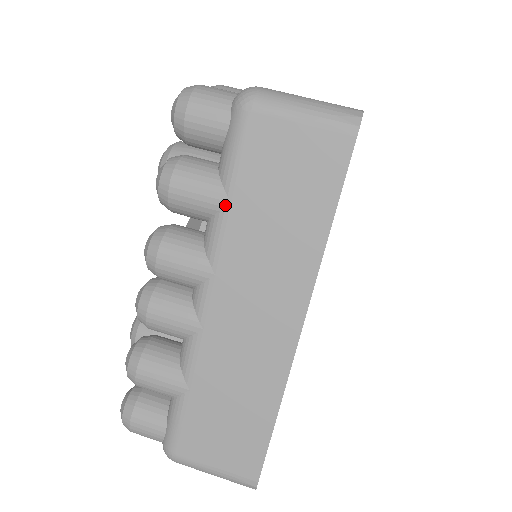
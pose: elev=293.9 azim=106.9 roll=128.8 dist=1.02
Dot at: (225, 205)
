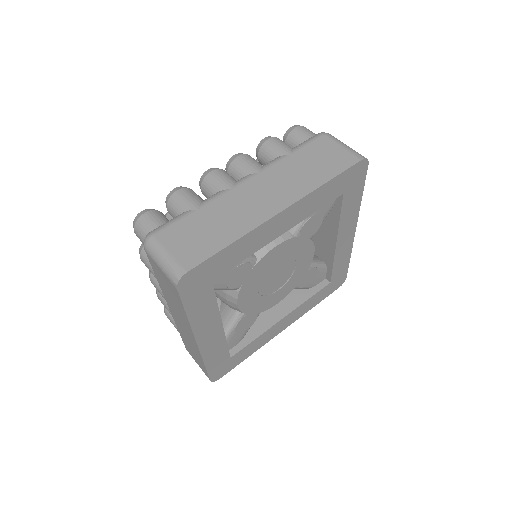
Dot at: (157, 279)
